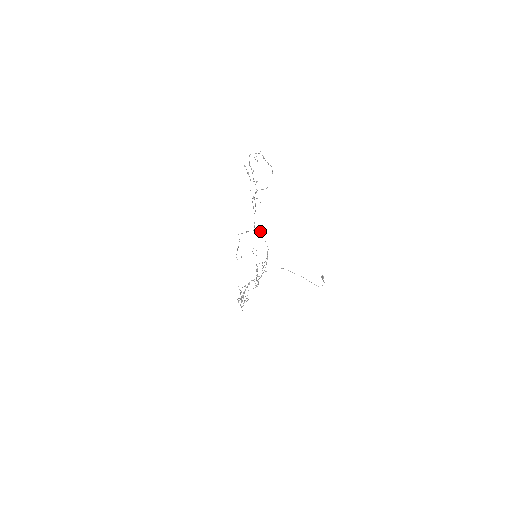
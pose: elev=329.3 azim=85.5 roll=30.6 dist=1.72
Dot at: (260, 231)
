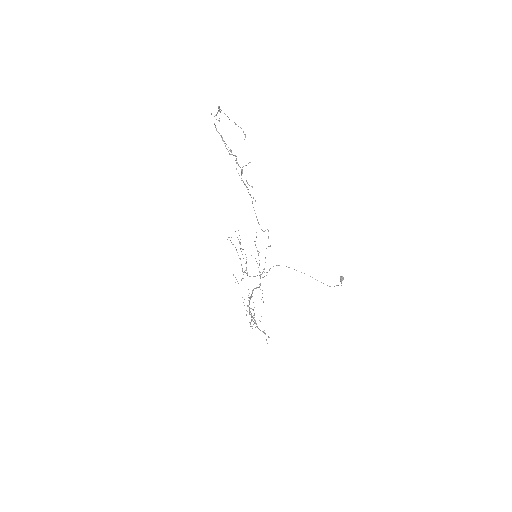
Dot at: occluded
